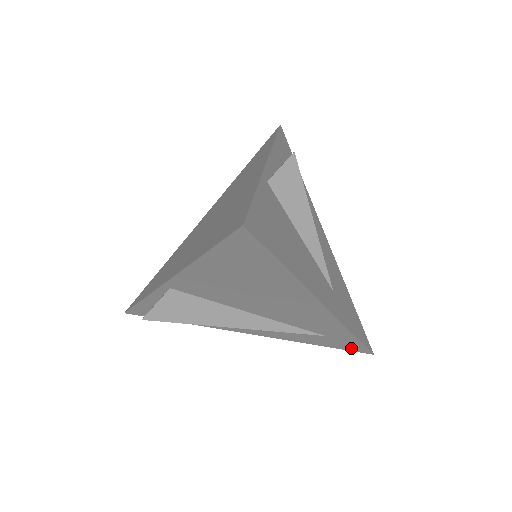
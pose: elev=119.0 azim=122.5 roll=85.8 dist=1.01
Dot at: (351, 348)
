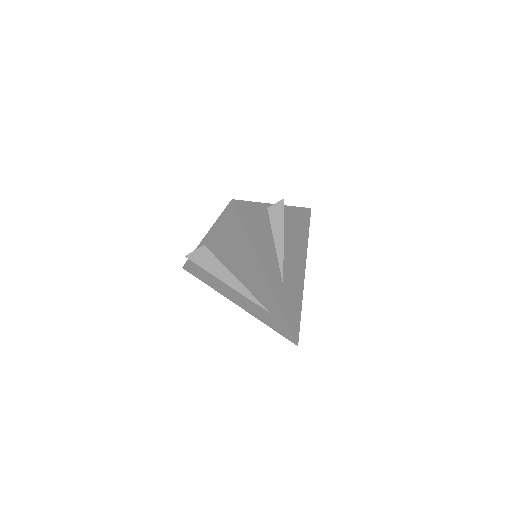
Dot at: (286, 334)
